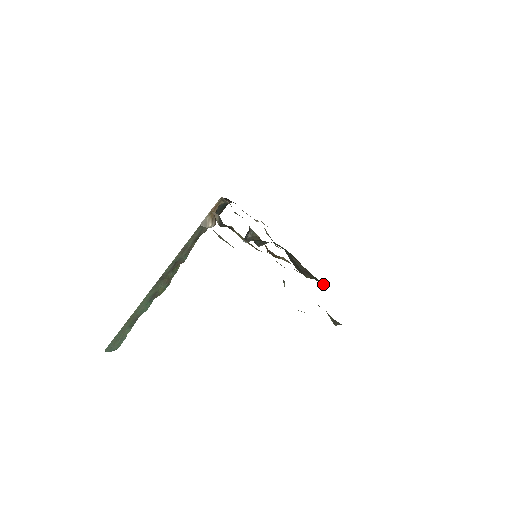
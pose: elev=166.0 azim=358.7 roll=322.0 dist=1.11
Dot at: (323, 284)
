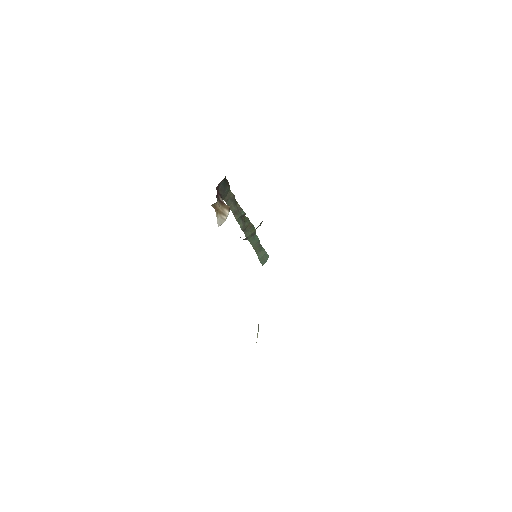
Dot at: occluded
